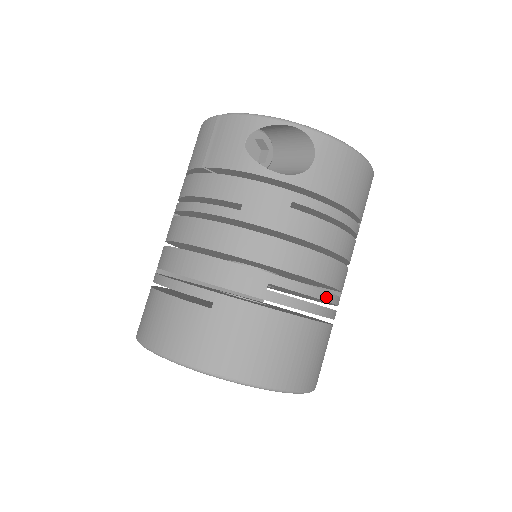
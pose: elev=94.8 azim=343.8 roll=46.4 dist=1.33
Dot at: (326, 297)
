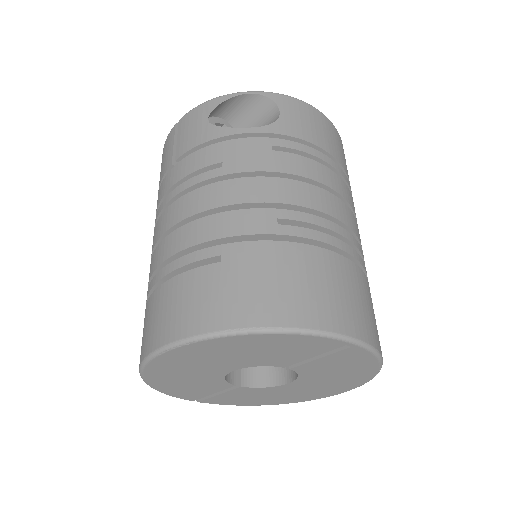
Dot at: (347, 236)
